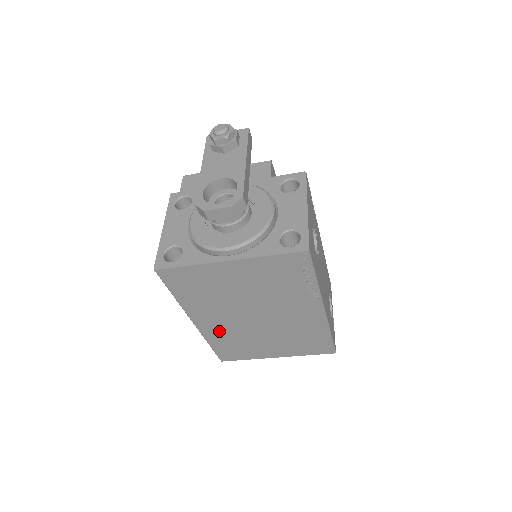
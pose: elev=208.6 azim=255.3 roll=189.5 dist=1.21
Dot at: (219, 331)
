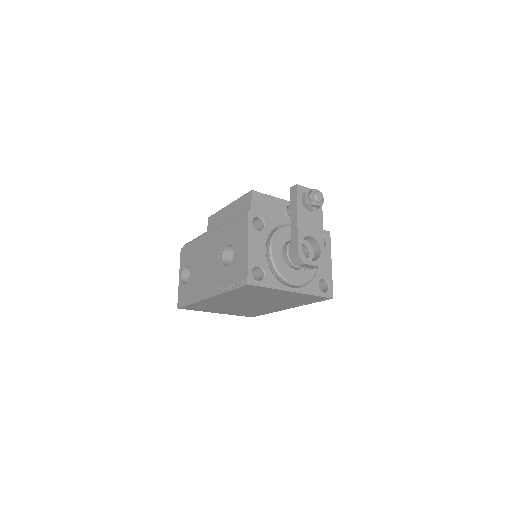
Dot at: (214, 302)
